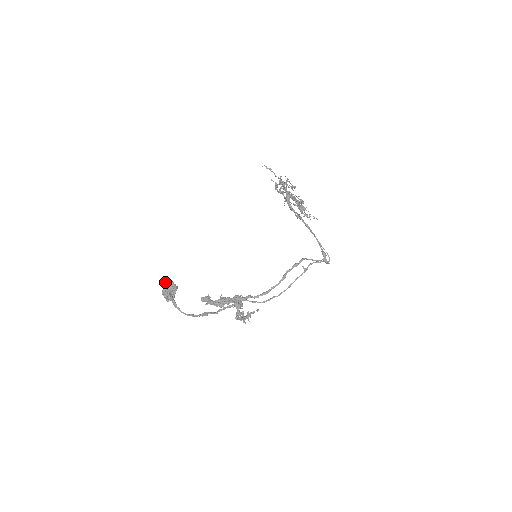
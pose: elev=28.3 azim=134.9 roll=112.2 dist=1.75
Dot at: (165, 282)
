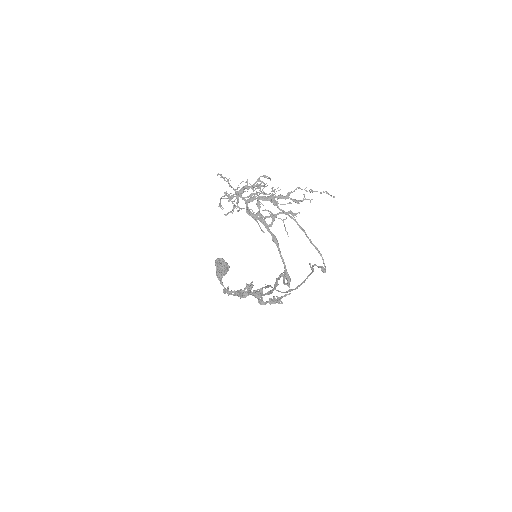
Dot at: (215, 263)
